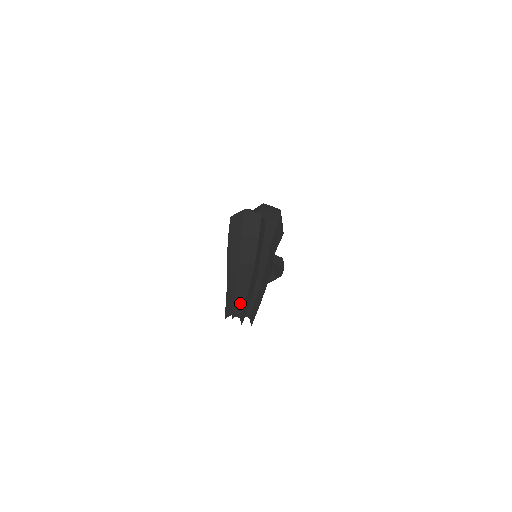
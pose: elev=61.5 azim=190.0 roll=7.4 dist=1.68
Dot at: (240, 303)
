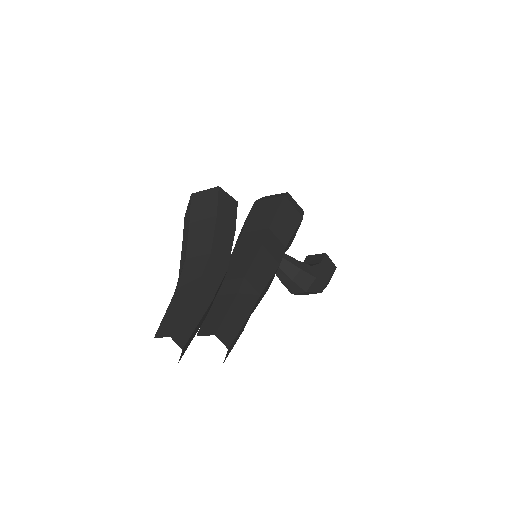
Dot at: (175, 313)
